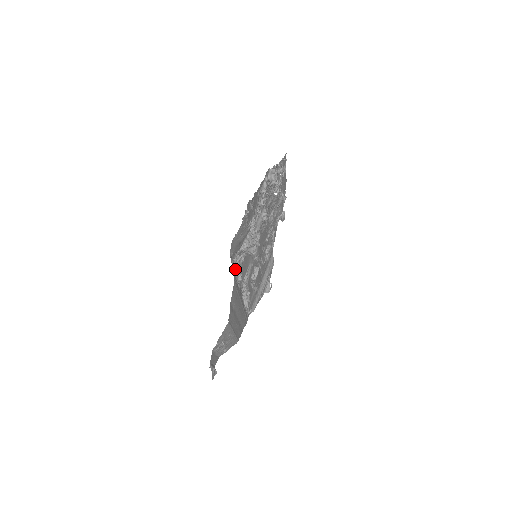
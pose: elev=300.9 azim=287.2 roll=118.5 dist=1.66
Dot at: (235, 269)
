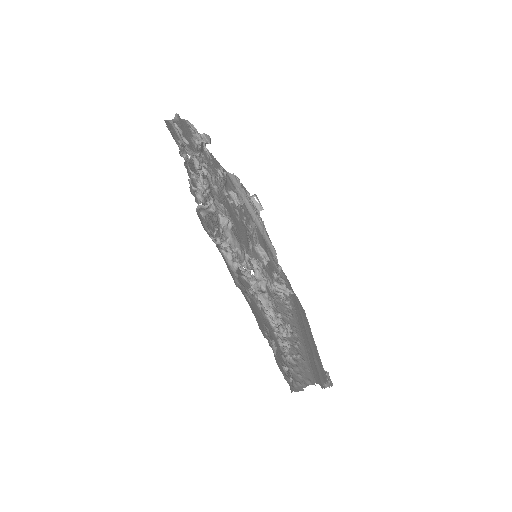
Dot at: (288, 350)
